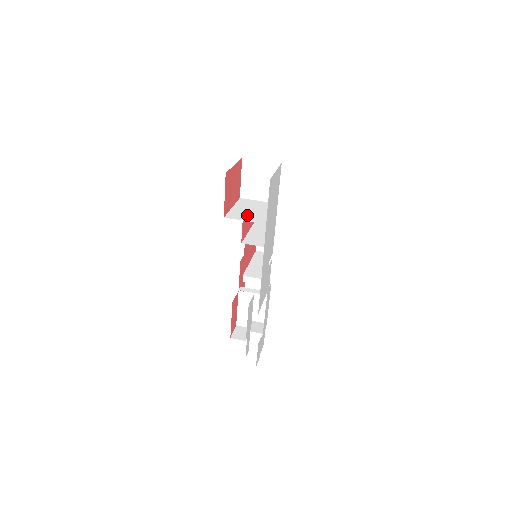
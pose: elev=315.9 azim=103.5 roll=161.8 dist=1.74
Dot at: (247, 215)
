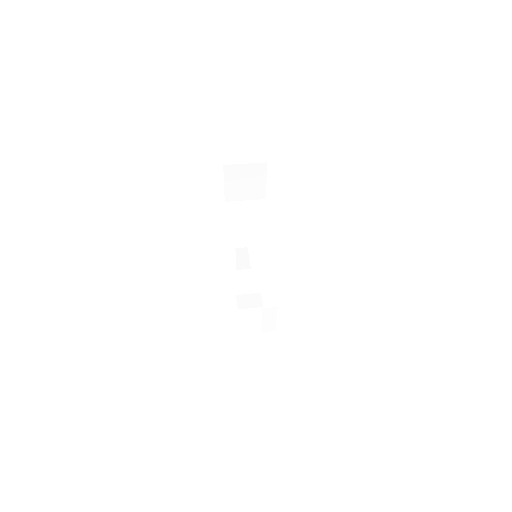
Dot at: (249, 231)
